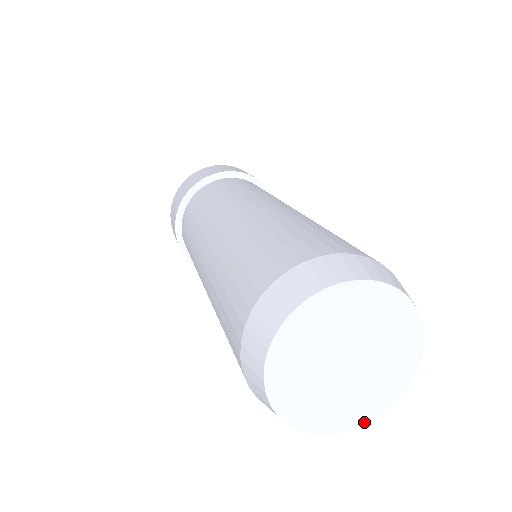
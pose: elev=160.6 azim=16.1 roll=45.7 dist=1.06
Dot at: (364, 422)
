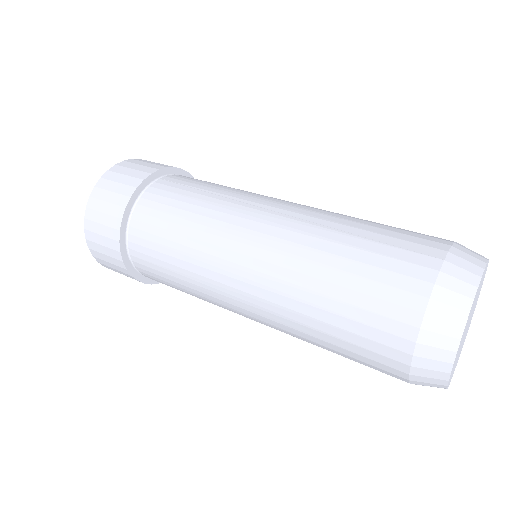
Dot at: (452, 376)
